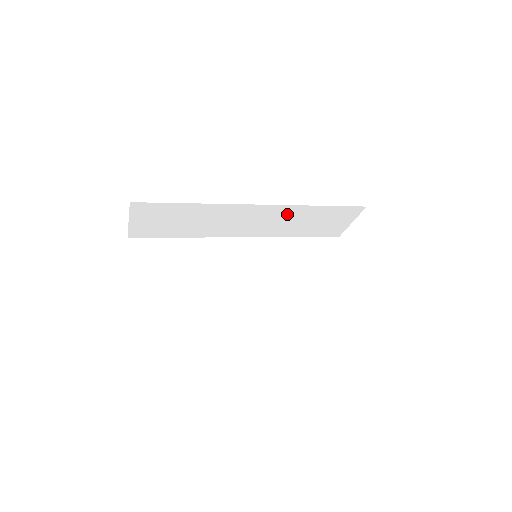
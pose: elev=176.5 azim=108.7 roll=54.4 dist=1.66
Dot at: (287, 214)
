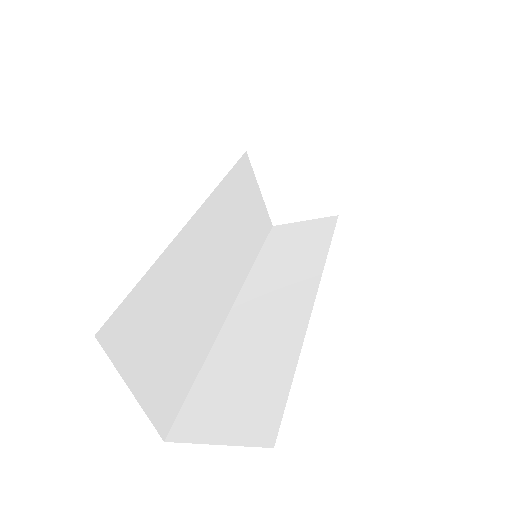
Dot at: occluded
